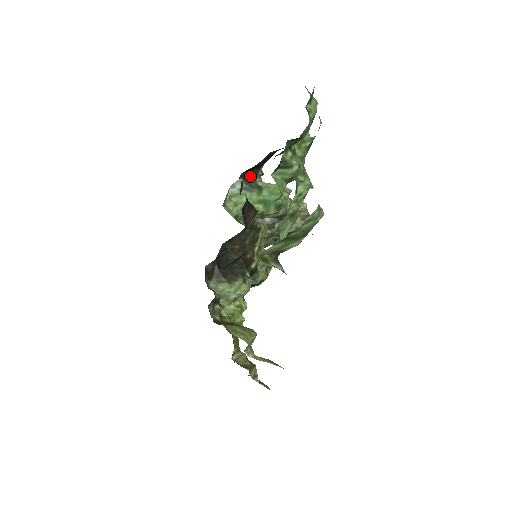
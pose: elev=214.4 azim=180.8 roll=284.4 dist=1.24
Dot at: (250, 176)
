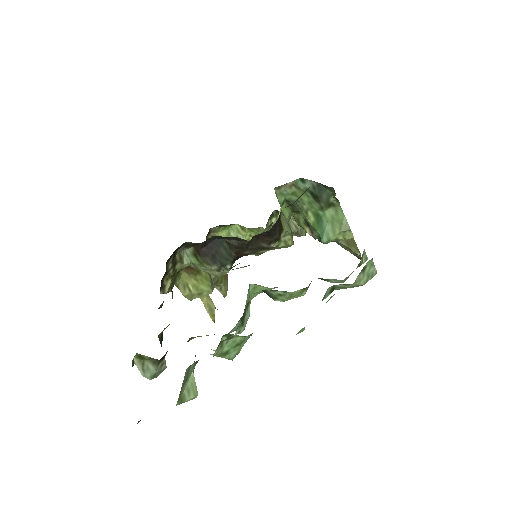
Dot at: (329, 188)
